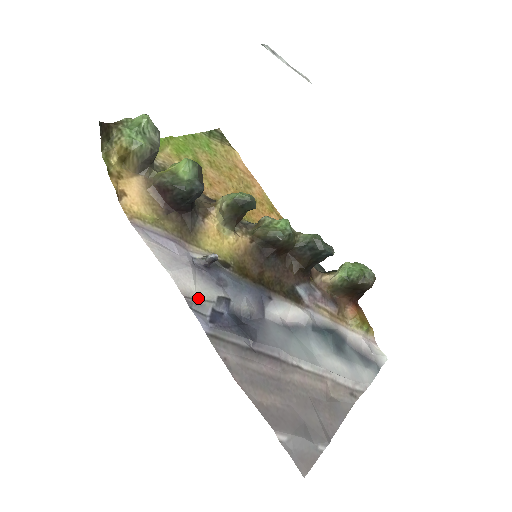
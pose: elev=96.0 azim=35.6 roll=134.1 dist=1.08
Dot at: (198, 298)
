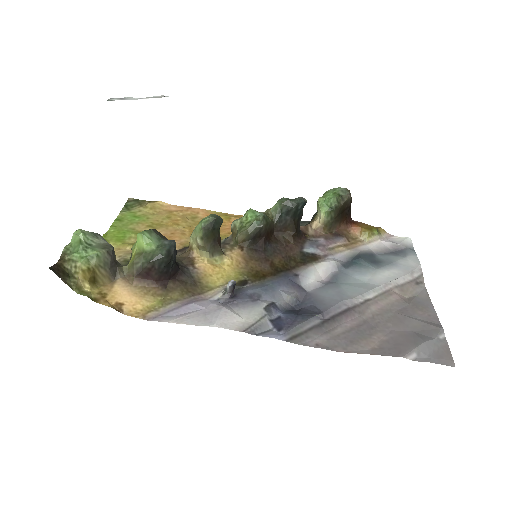
Dot at: (253, 323)
